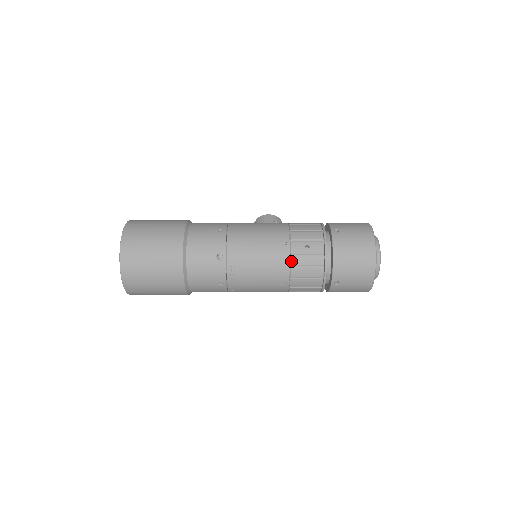
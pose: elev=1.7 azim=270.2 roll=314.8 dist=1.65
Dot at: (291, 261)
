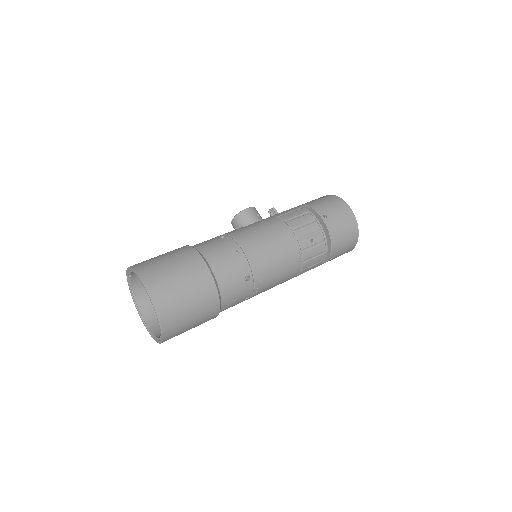
Dot at: (303, 258)
